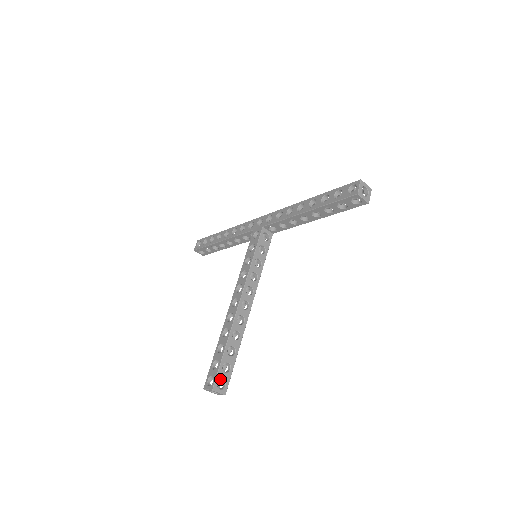
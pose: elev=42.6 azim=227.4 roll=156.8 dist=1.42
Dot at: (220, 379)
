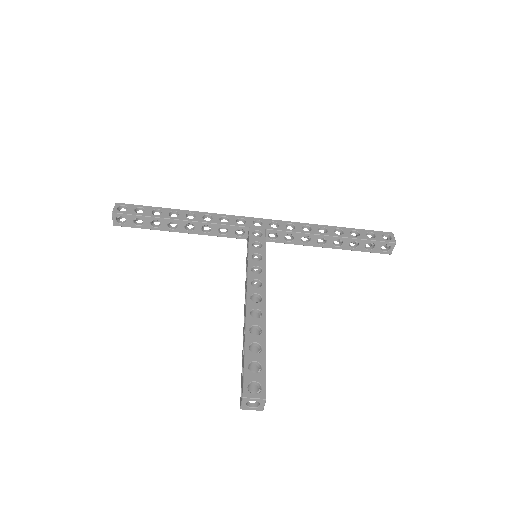
Dot at: (265, 387)
